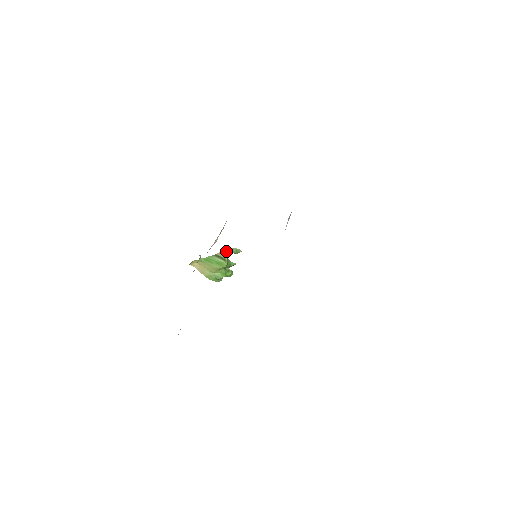
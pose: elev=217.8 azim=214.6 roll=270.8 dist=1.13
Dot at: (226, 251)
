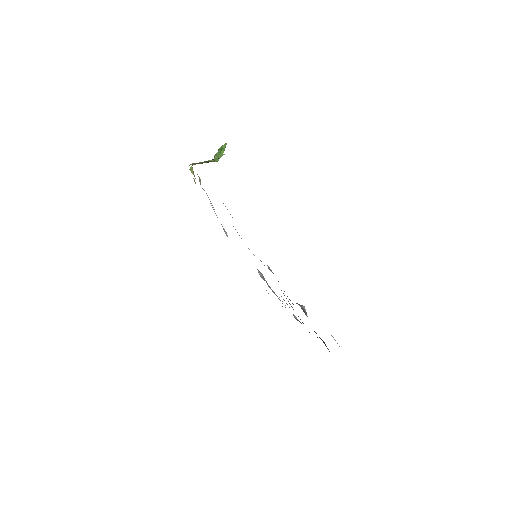
Dot at: occluded
